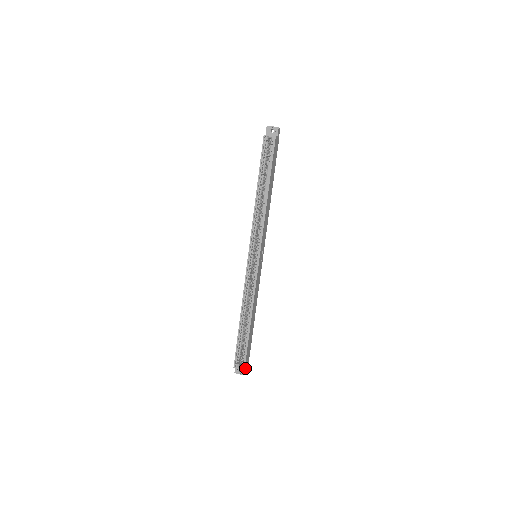
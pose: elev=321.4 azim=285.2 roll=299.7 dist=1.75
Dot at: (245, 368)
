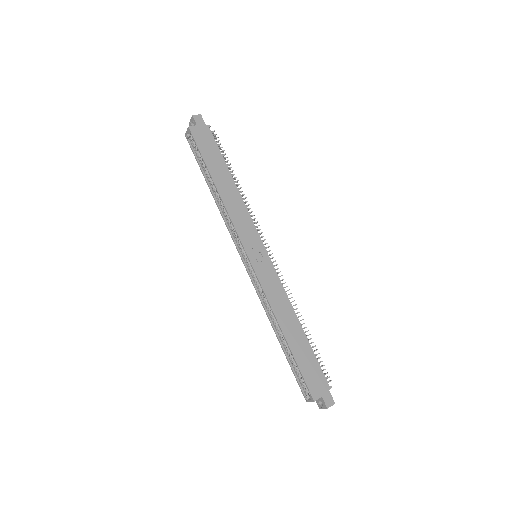
Dot at: (318, 398)
